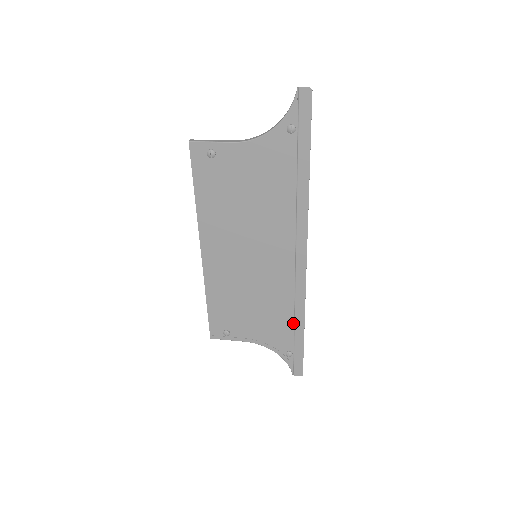
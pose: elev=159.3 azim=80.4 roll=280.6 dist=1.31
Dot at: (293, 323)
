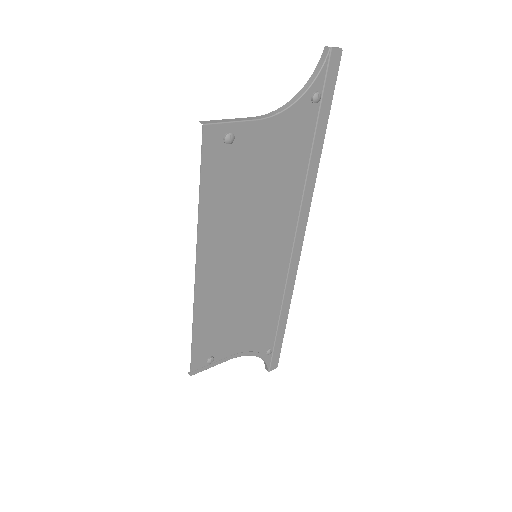
Dot at: (278, 317)
